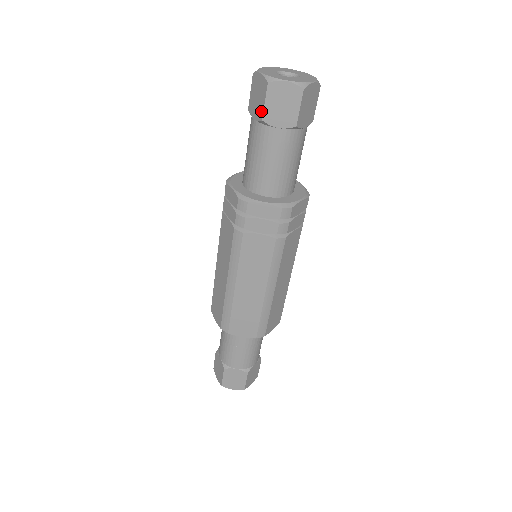
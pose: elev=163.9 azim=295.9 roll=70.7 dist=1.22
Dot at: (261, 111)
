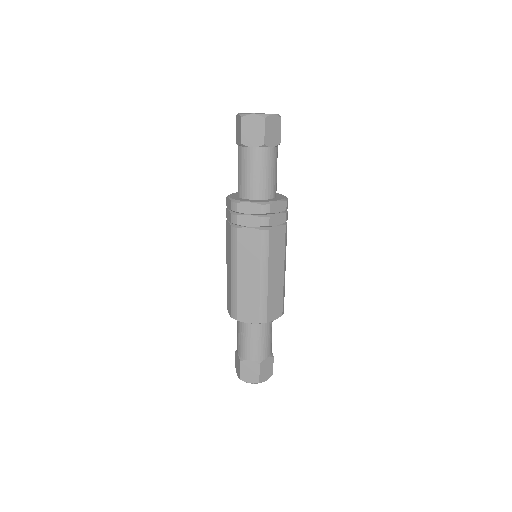
Dot at: (240, 138)
